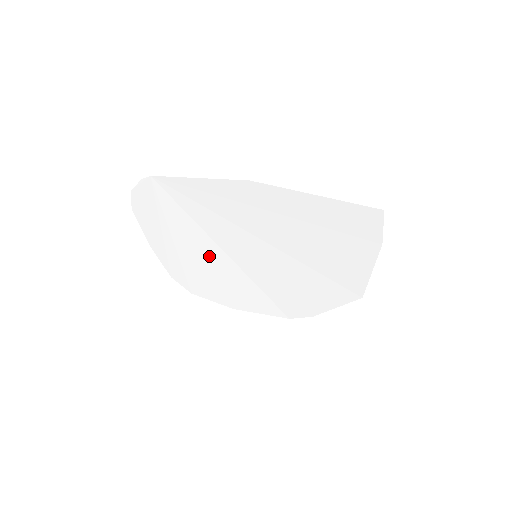
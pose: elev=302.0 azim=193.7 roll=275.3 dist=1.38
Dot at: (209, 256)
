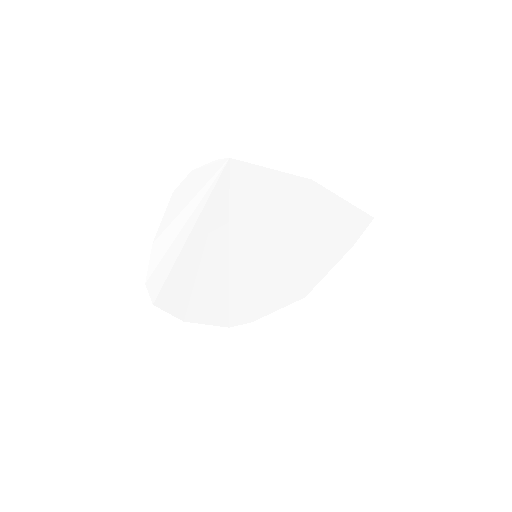
Dot at: (210, 256)
